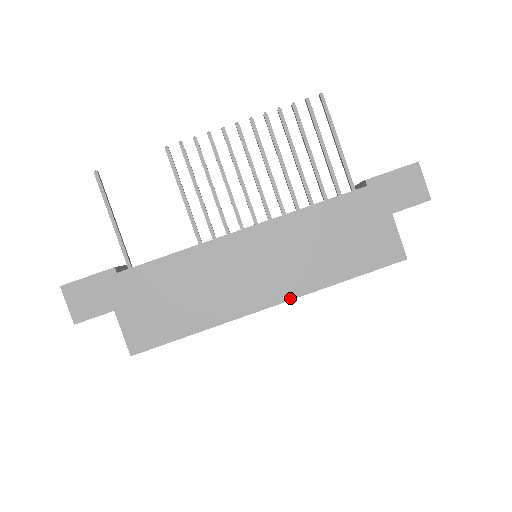
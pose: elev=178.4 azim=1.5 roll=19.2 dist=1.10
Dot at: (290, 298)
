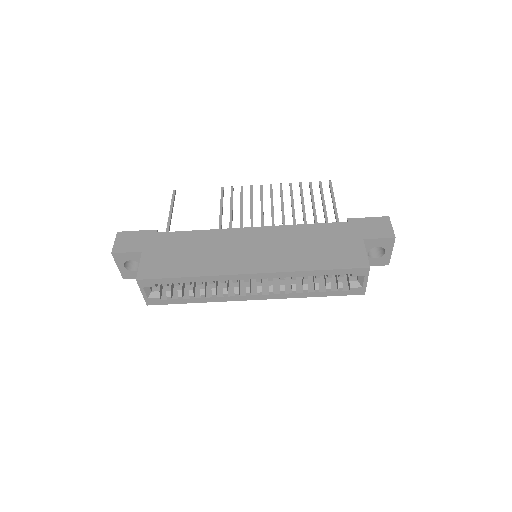
Dot at: (269, 271)
